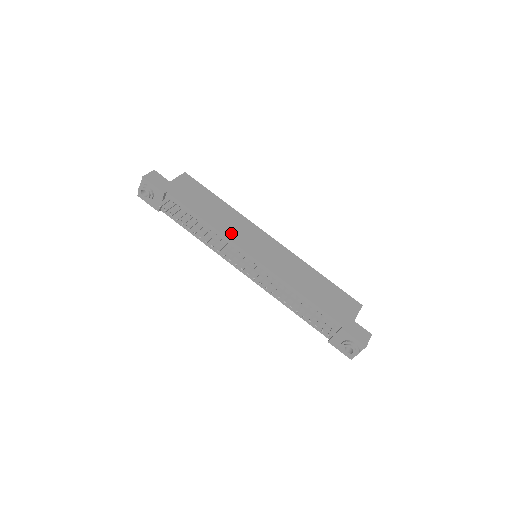
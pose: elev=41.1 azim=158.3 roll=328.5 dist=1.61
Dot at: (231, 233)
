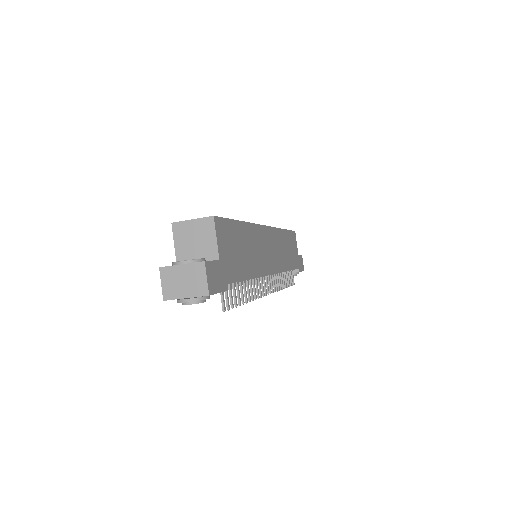
Dot at: (261, 265)
